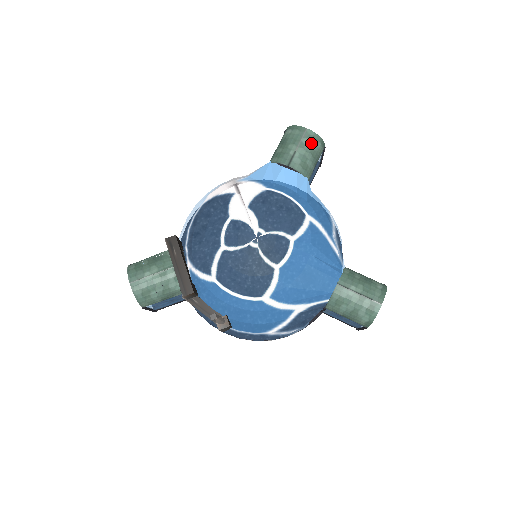
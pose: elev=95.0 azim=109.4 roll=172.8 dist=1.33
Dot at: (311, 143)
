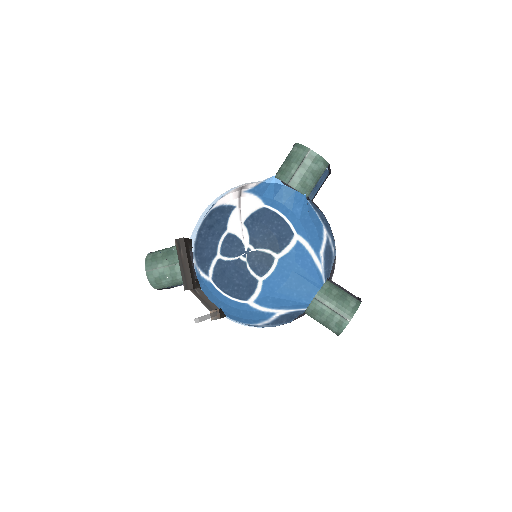
Dot at: (313, 164)
